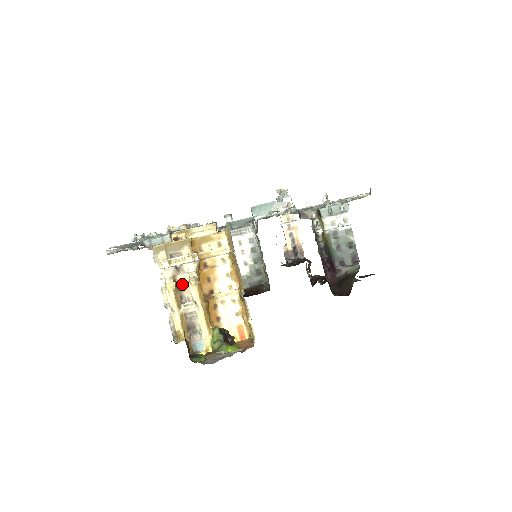
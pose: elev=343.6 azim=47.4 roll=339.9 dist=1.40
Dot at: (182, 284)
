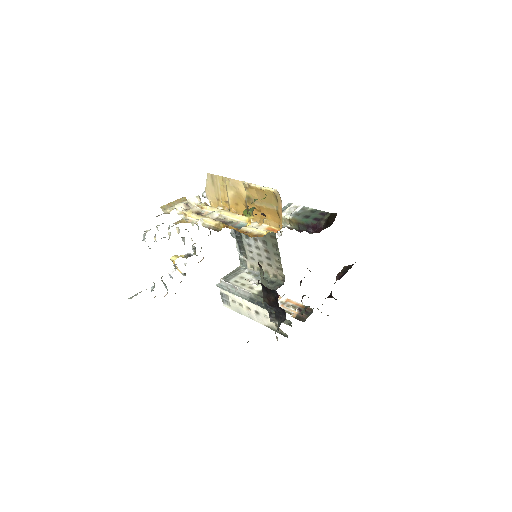
Dot at: (197, 213)
